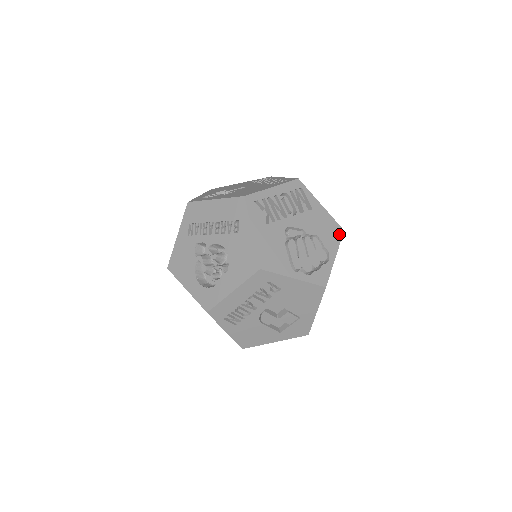
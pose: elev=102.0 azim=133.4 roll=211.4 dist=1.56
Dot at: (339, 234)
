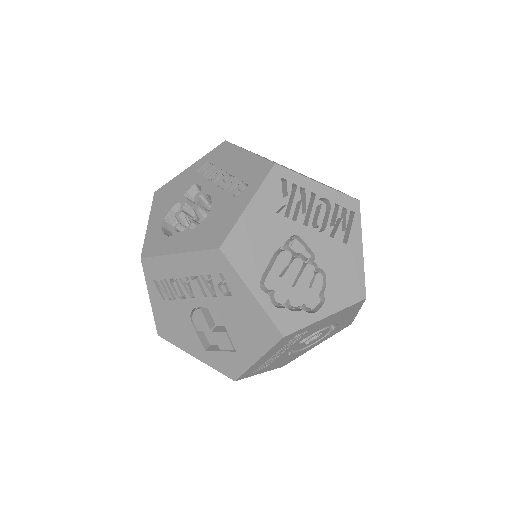
Dot at: (356, 297)
